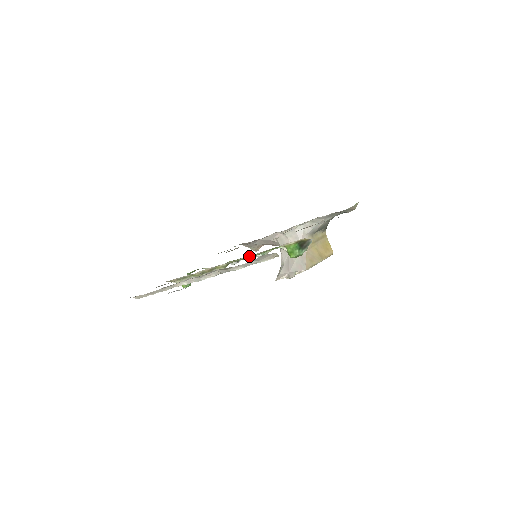
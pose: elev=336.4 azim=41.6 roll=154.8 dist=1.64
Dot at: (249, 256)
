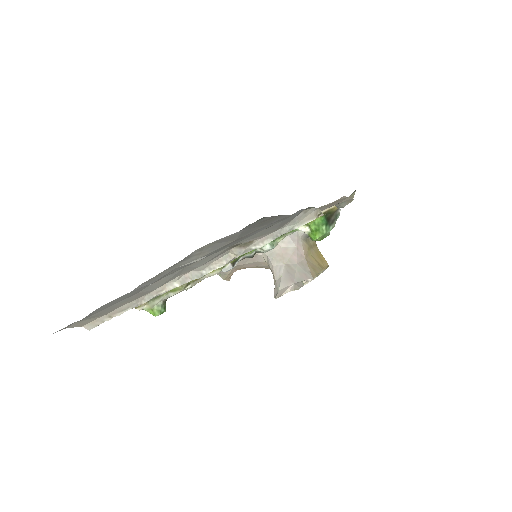
Dot at: occluded
